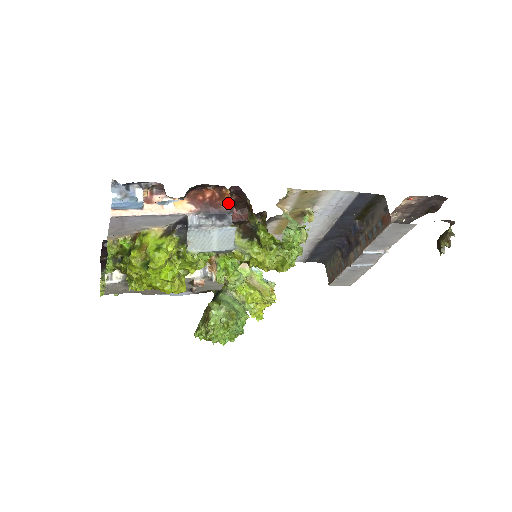
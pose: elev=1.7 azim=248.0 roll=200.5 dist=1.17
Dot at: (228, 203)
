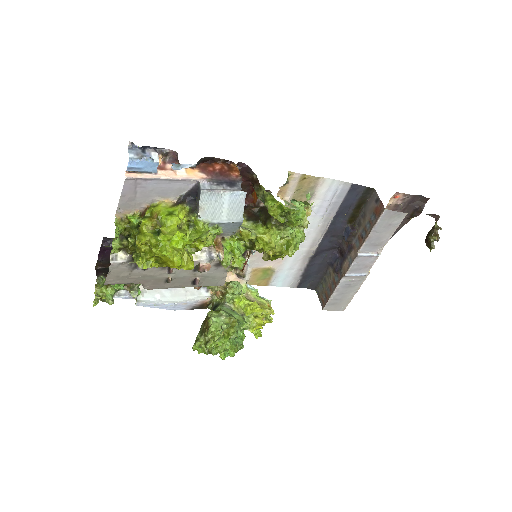
Dot at: (237, 174)
